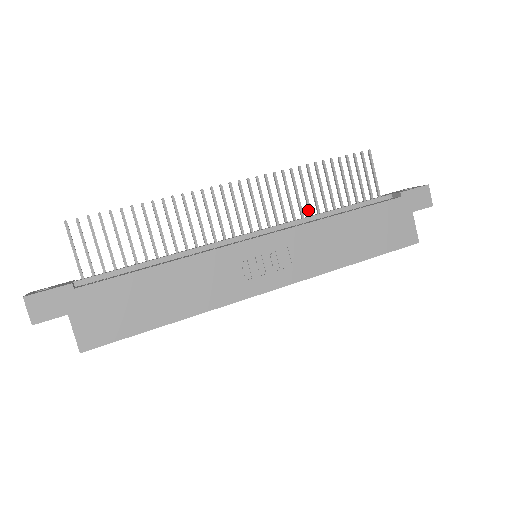
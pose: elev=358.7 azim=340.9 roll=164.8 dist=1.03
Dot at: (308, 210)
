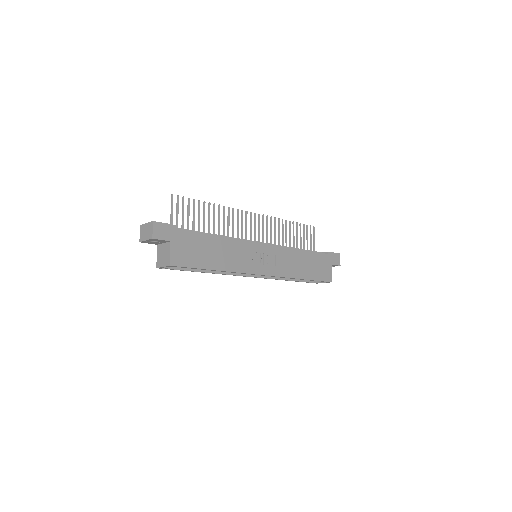
Dot at: (282, 244)
